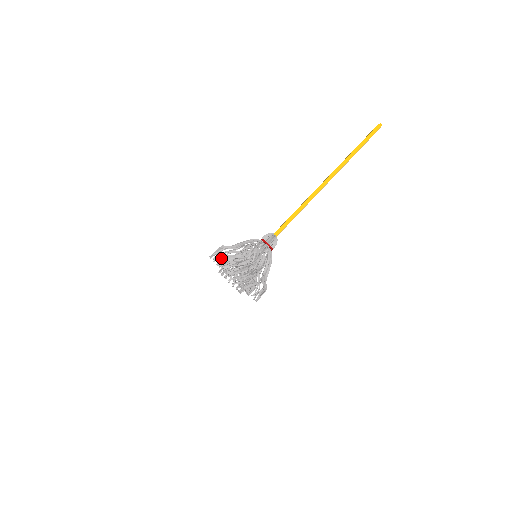
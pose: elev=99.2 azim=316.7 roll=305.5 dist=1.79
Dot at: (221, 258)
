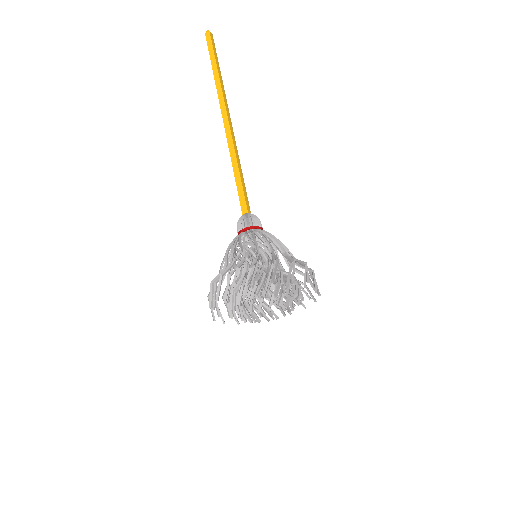
Dot at: (240, 289)
